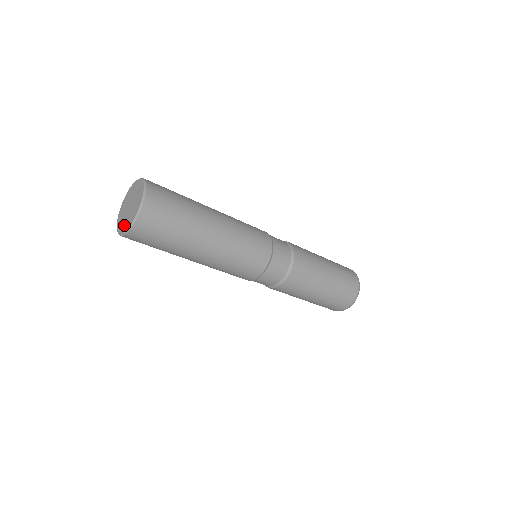
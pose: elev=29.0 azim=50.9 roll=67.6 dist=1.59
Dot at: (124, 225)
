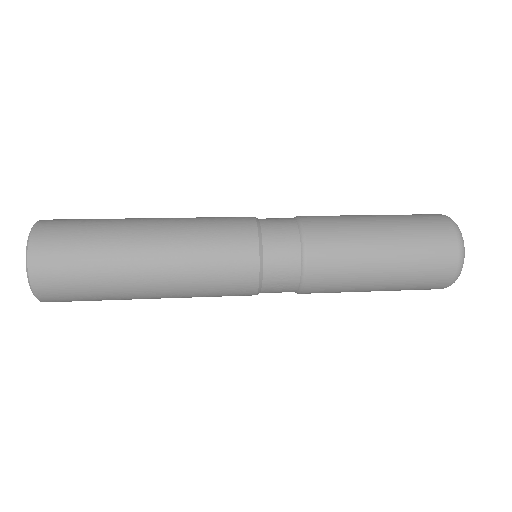
Dot at: occluded
